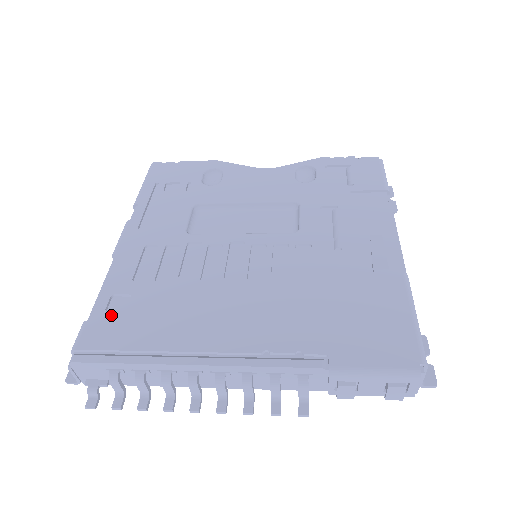
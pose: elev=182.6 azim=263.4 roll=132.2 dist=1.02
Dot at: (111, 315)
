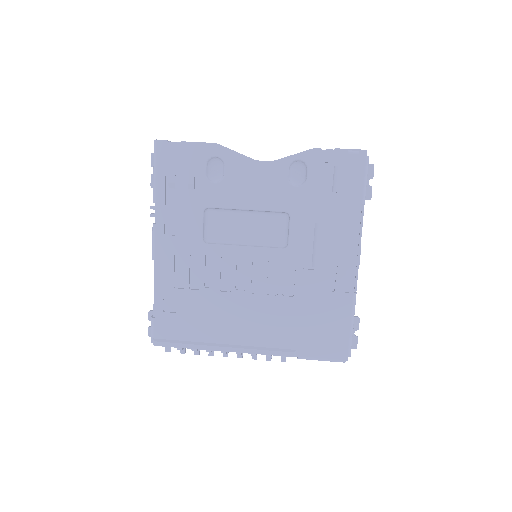
Dot at: (168, 315)
